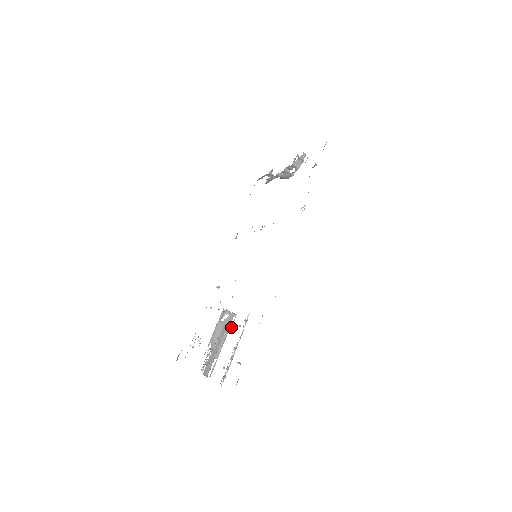
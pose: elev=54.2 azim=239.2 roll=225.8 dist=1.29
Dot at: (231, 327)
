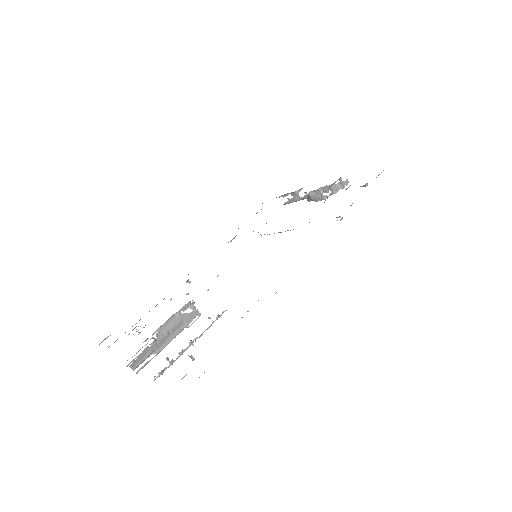
Dot at: (189, 326)
